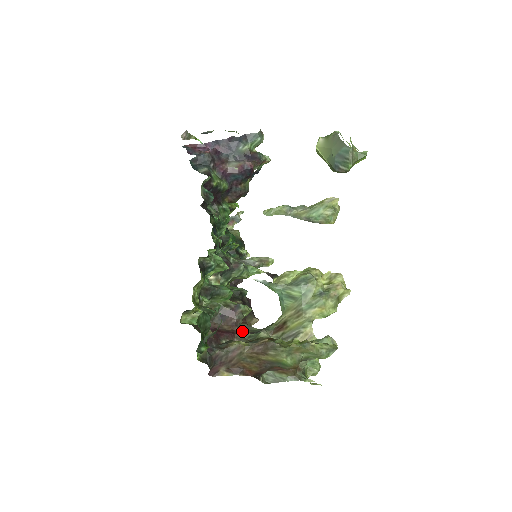
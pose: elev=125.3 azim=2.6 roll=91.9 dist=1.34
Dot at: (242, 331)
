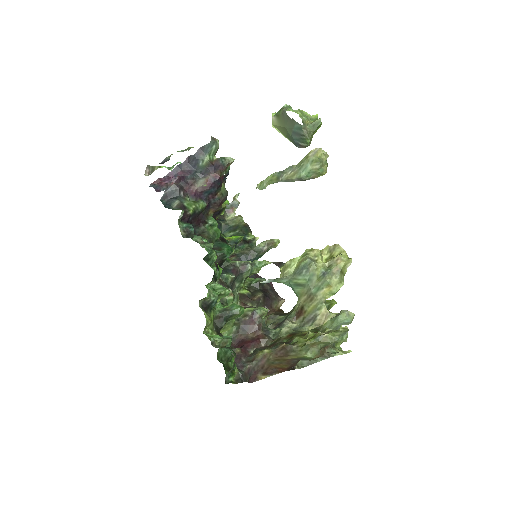
Dot at: (266, 332)
